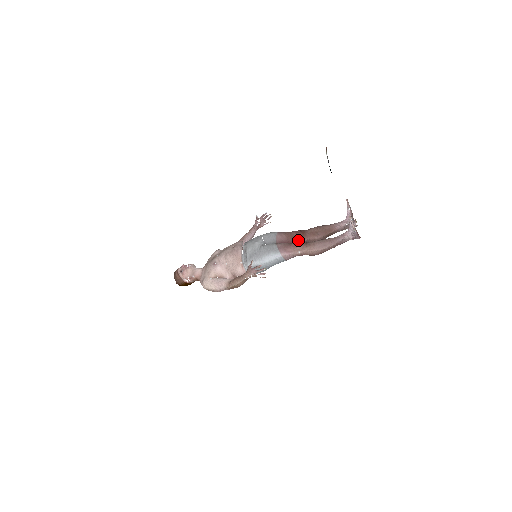
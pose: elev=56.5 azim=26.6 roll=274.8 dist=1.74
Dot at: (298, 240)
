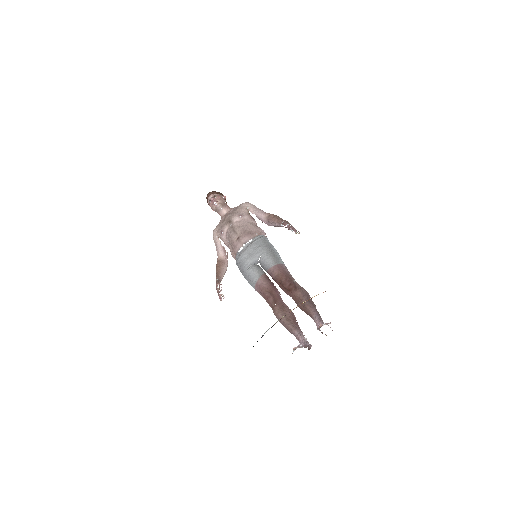
Dot at: (282, 289)
